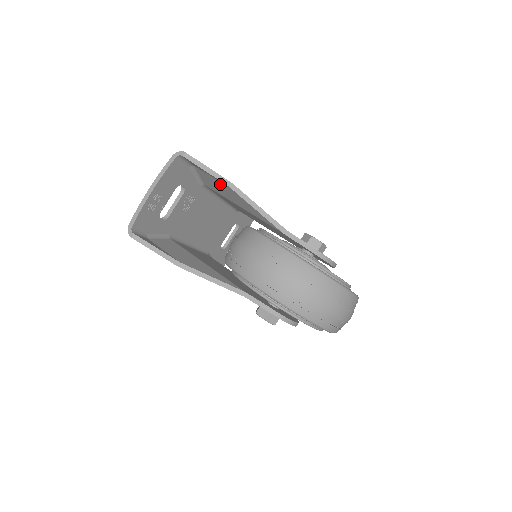
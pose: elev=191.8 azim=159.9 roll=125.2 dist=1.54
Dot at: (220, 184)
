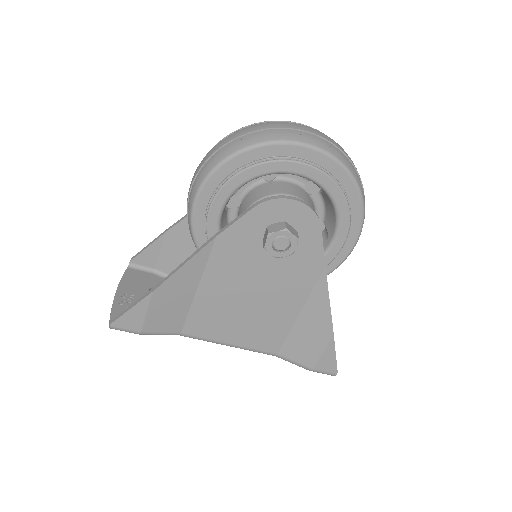
Dot at: (169, 246)
